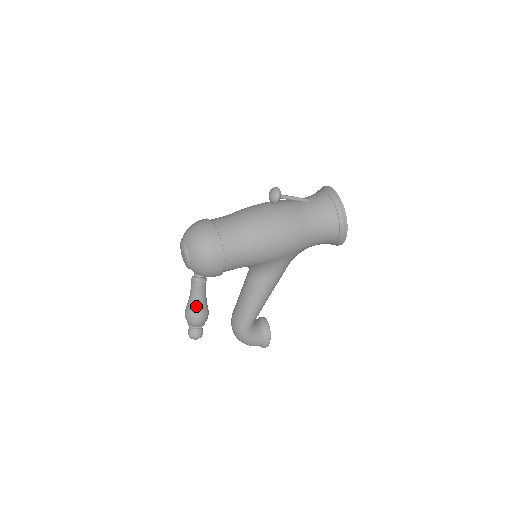
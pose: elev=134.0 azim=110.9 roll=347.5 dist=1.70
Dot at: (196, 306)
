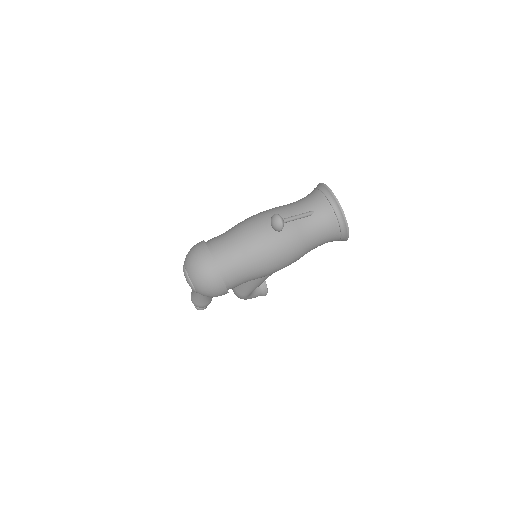
Dot at: (202, 300)
